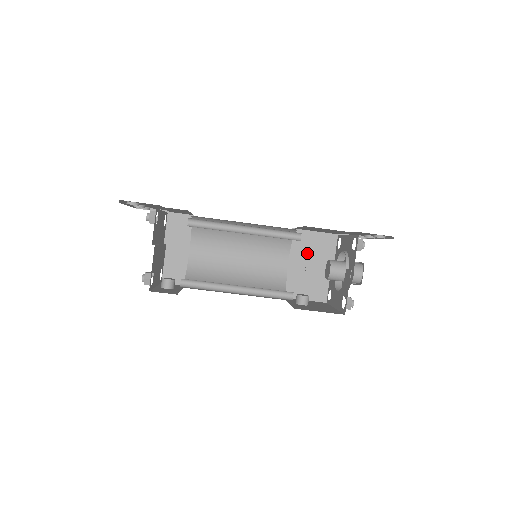
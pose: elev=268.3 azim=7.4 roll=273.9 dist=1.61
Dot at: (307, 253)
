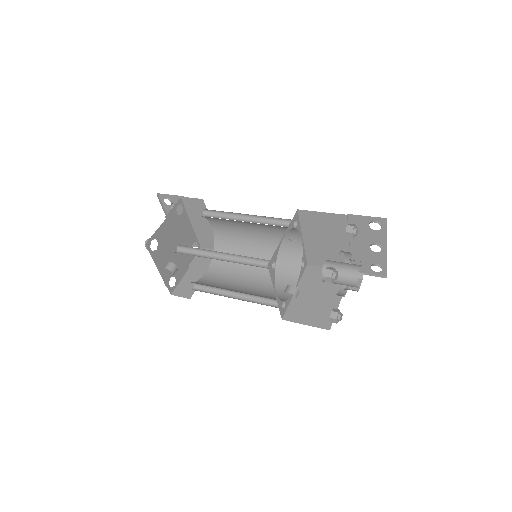
Dot at: (317, 284)
